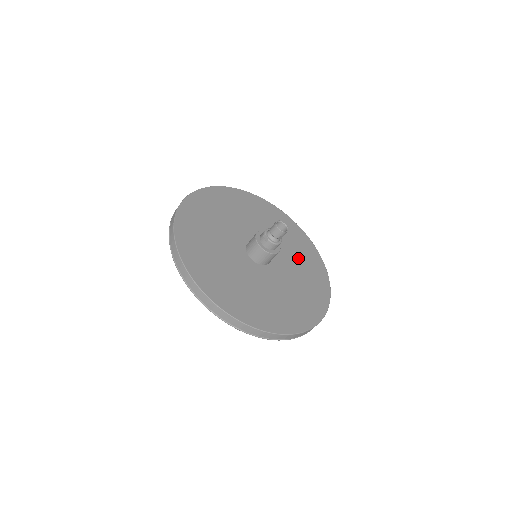
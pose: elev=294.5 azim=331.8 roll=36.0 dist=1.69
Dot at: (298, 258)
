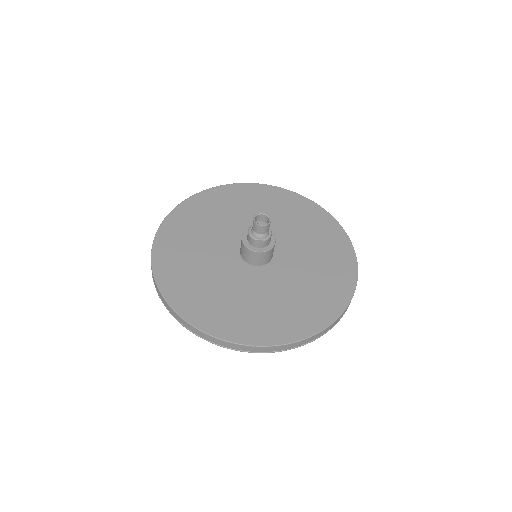
Dot at: (272, 213)
